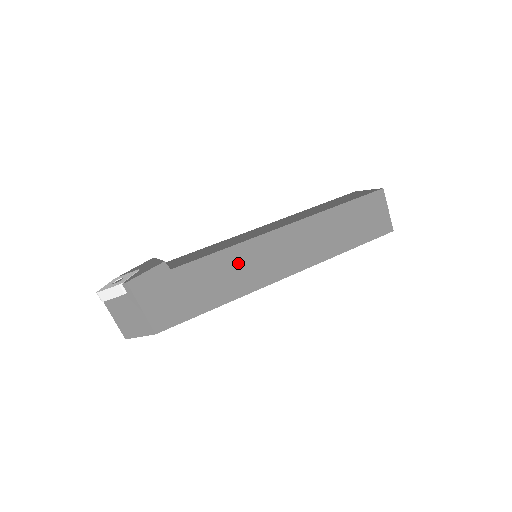
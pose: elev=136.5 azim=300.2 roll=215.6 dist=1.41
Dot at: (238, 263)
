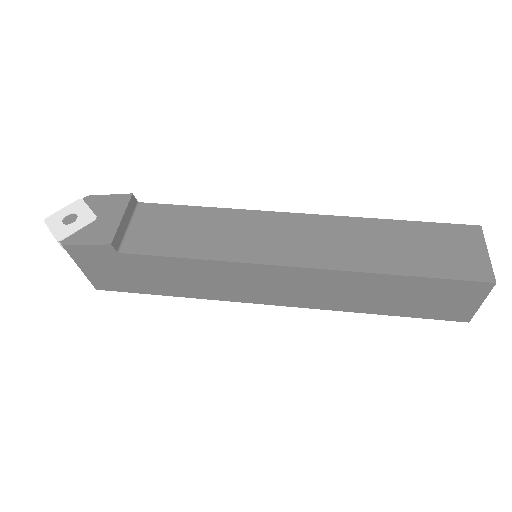
Dot at: (210, 275)
